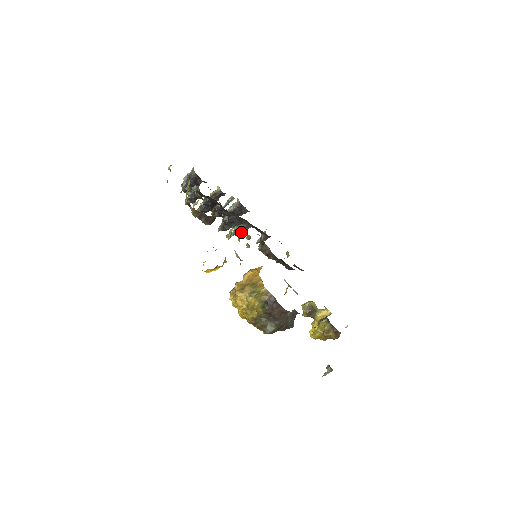
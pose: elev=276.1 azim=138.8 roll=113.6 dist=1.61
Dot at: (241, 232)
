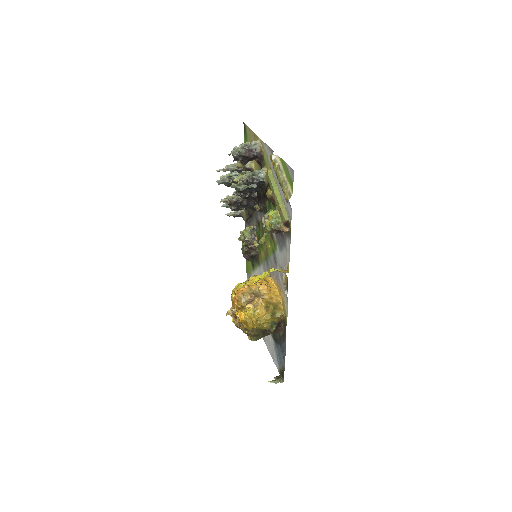
Dot at: (235, 210)
